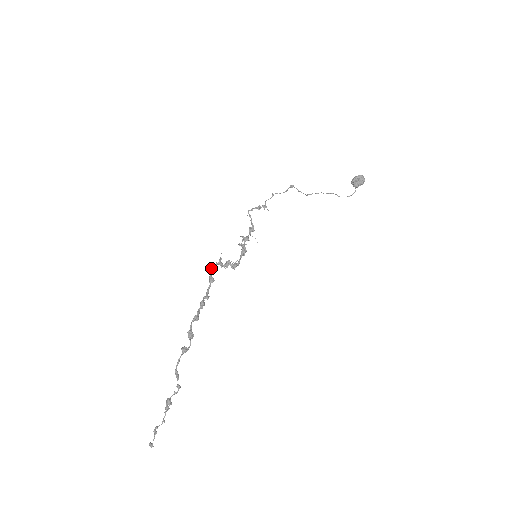
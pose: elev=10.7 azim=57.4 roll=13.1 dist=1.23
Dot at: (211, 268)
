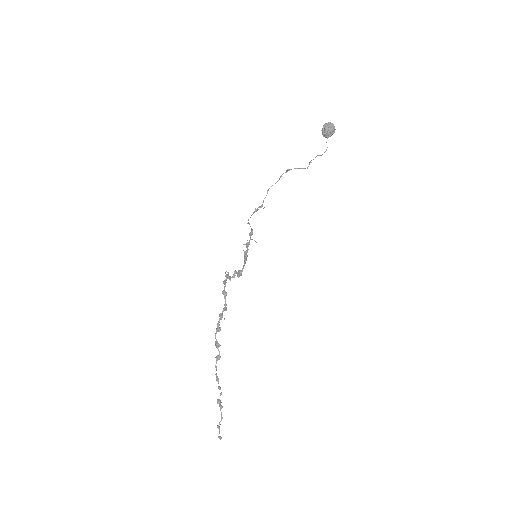
Dot at: occluded
